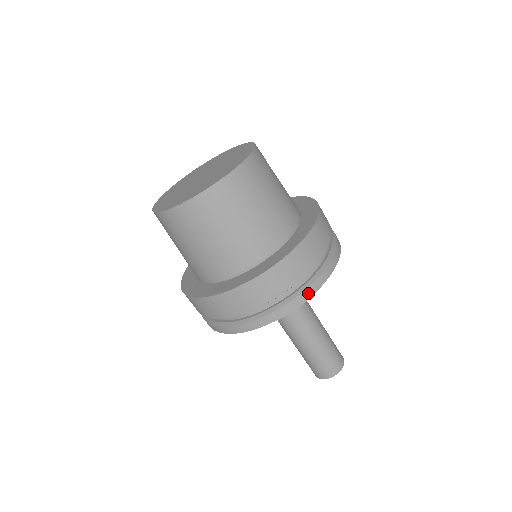
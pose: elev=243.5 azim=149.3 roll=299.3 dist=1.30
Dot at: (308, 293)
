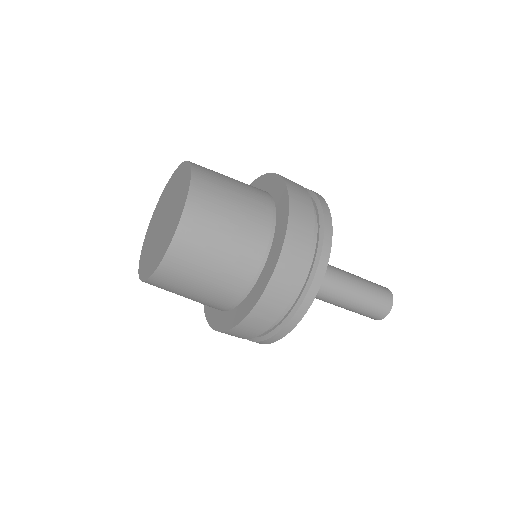
Dot at: (295, 320)
